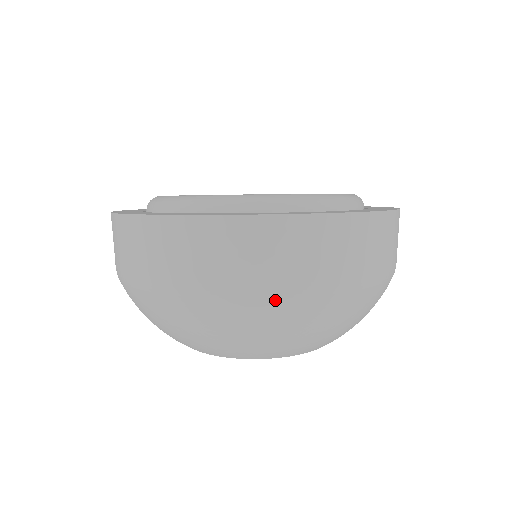
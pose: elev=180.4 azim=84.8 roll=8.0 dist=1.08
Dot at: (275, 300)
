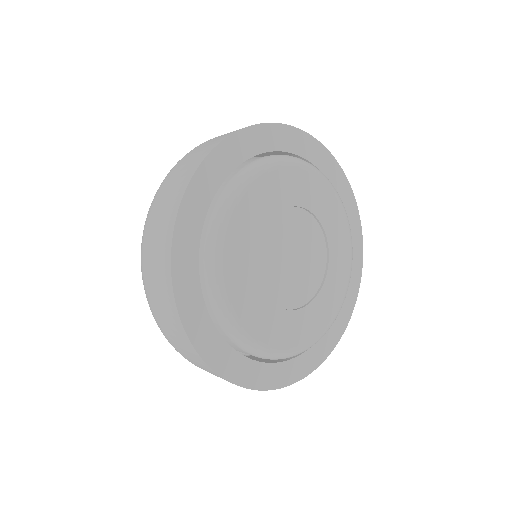
Dot at: occluded
